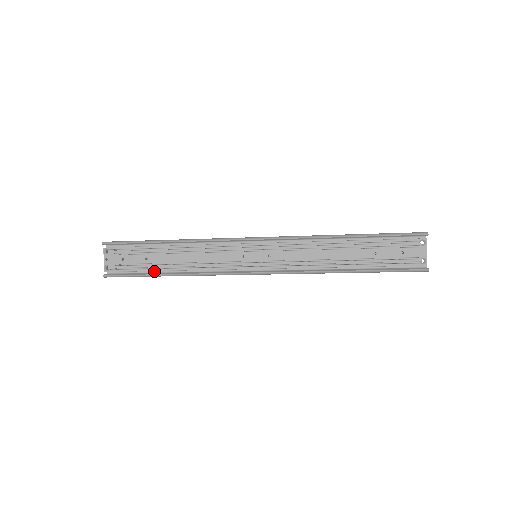
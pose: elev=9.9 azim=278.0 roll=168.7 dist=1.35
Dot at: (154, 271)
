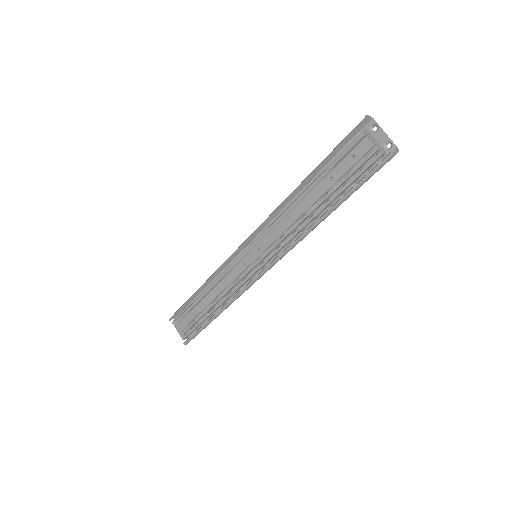
Dot at: occluded
